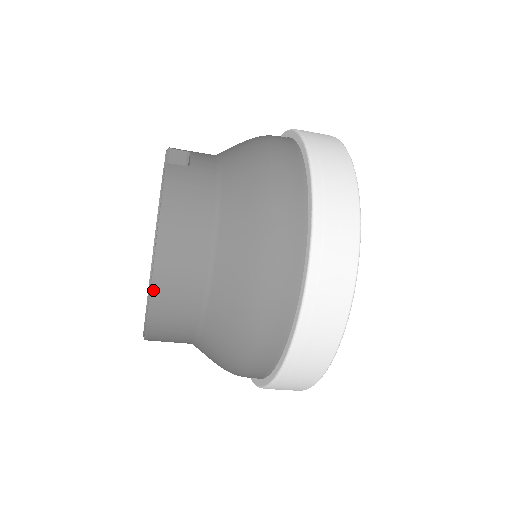
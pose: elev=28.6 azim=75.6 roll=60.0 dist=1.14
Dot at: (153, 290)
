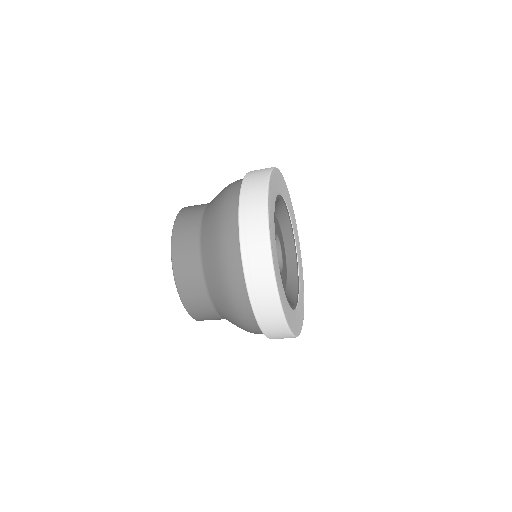
Dot at: (172, 254)
